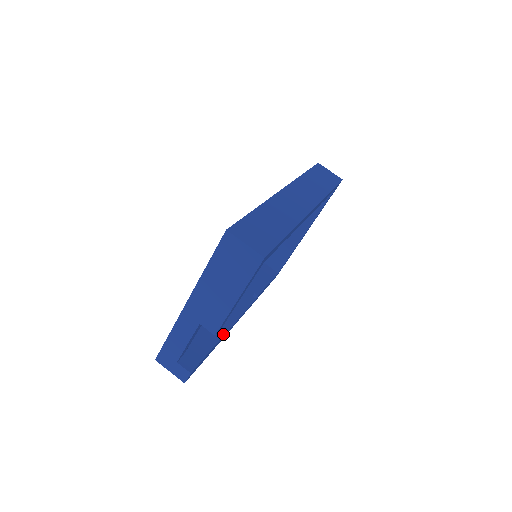
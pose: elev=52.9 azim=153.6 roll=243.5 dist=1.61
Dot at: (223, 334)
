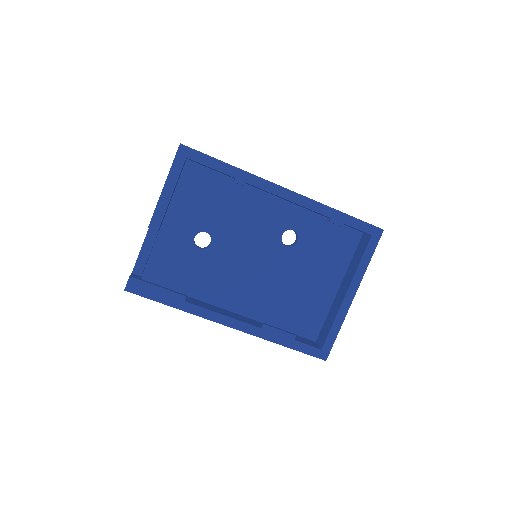
Dot at: (192, 303)
